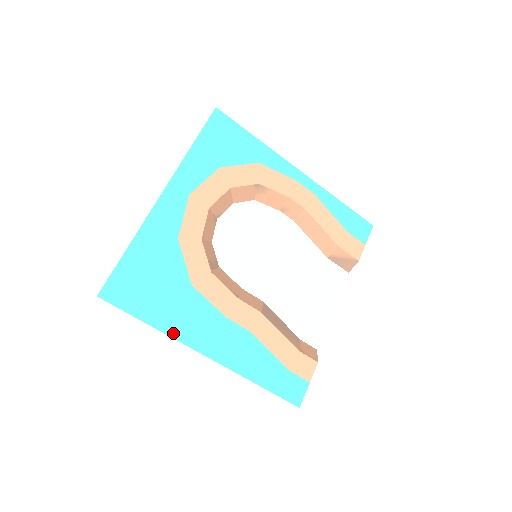
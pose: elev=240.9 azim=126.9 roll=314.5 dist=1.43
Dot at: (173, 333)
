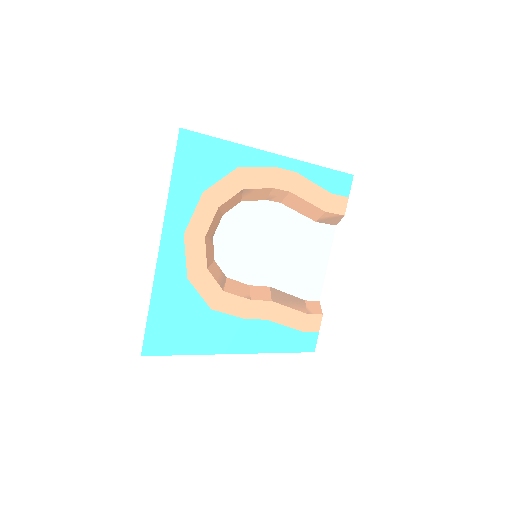
Dot at: (208, 351)
